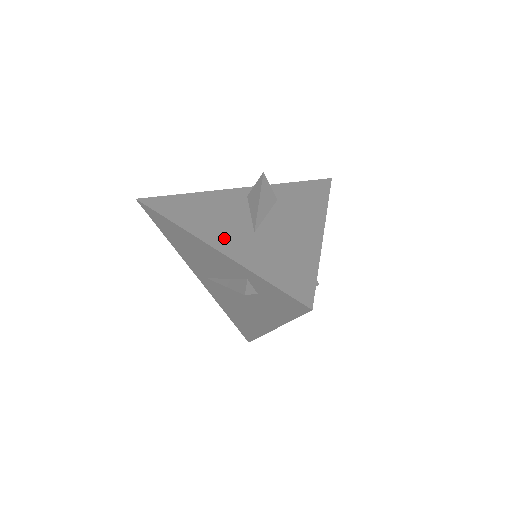
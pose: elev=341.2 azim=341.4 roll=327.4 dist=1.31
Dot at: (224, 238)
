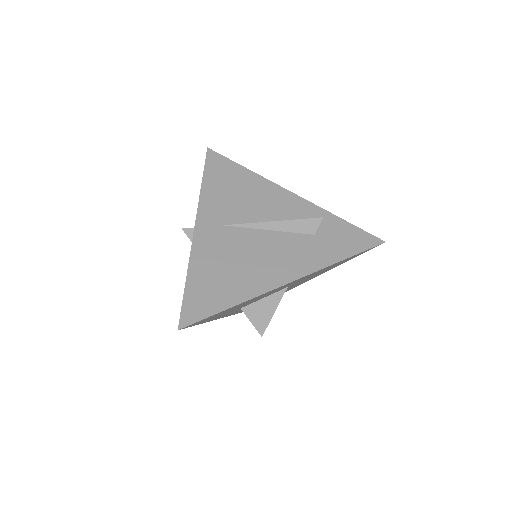
Dot at: occluded
